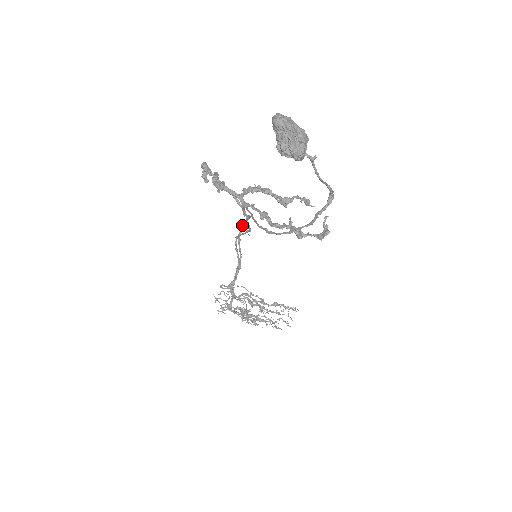
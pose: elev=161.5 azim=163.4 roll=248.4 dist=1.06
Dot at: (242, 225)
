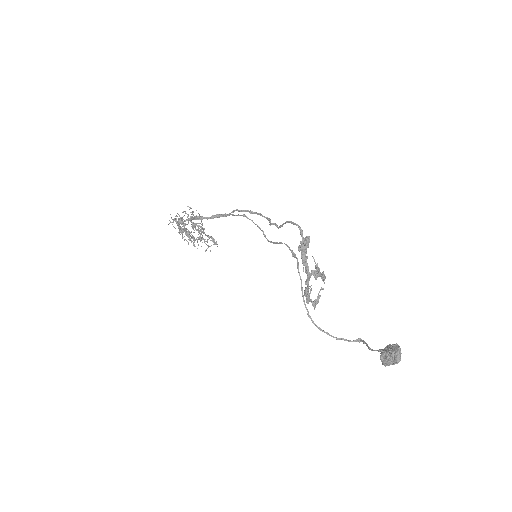
Dot at: (256, 212)
